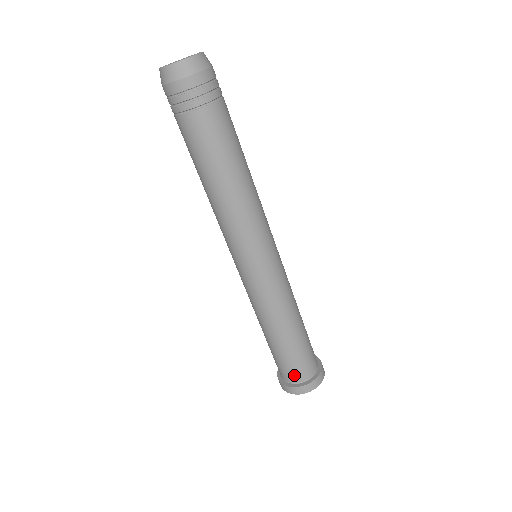
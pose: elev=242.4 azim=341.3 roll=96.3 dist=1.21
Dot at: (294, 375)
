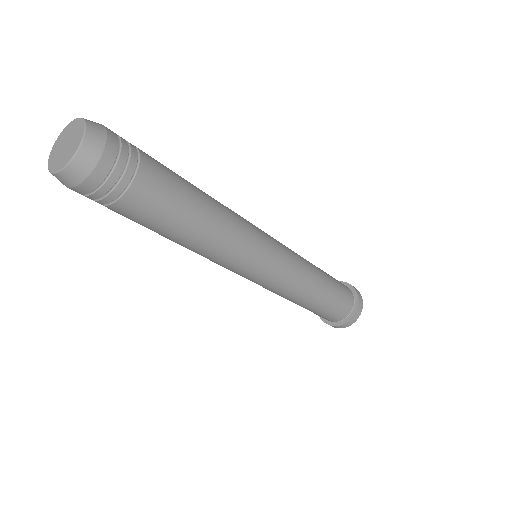
Dot at: (343, 313)
